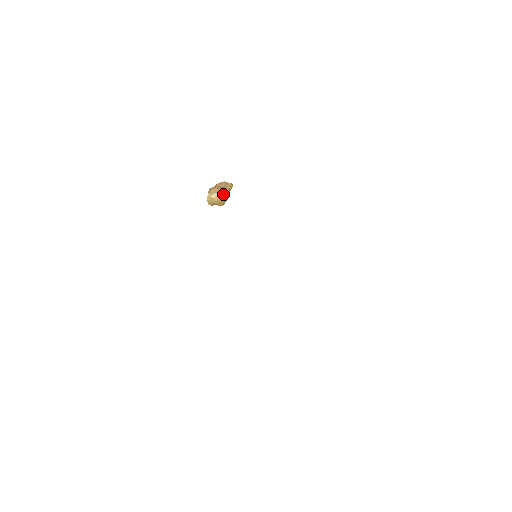
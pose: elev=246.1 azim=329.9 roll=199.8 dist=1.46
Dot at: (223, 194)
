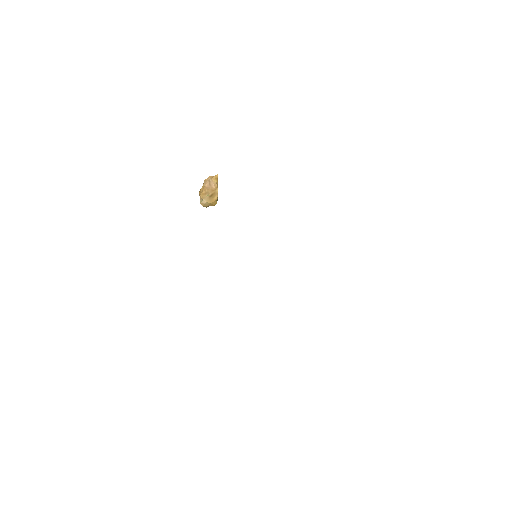
Dot at: (210, 196)
